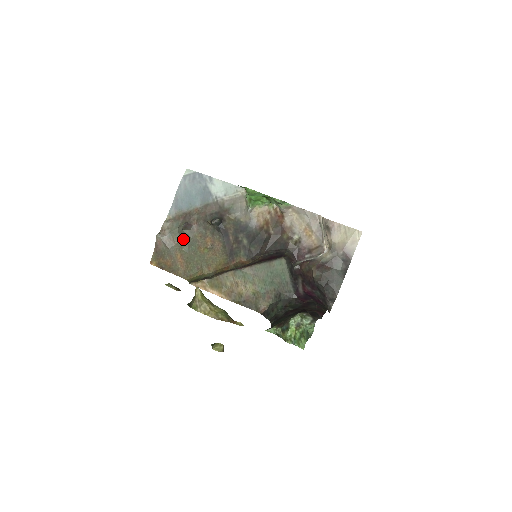
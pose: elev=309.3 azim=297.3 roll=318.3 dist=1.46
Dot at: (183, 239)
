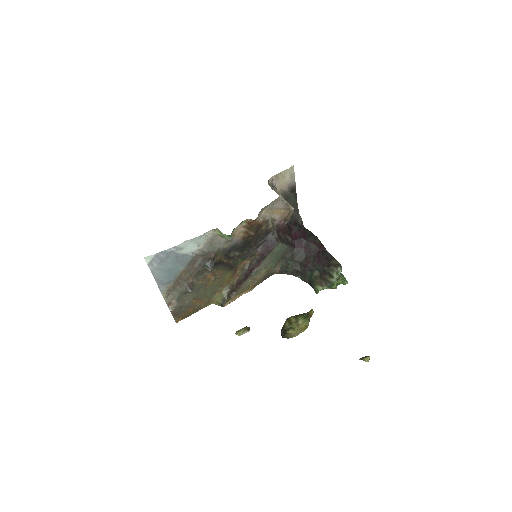
Dot at: (189, 293)
